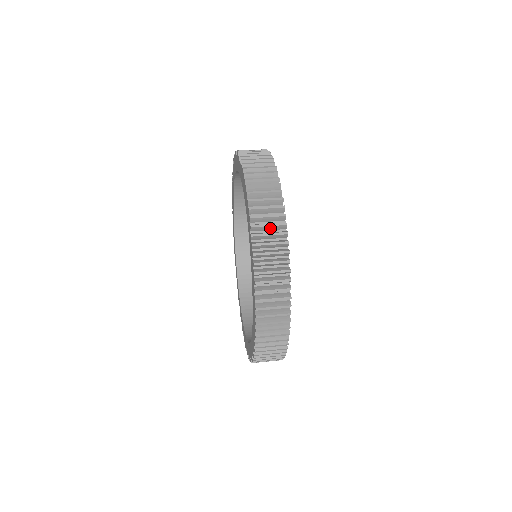
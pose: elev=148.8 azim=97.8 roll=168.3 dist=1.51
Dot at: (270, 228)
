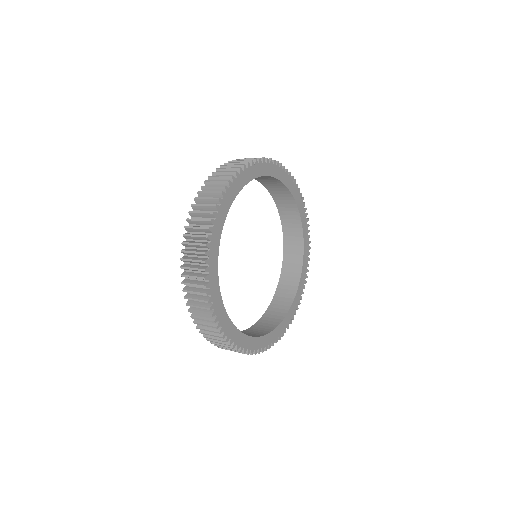
Dot at: (196, 278)
